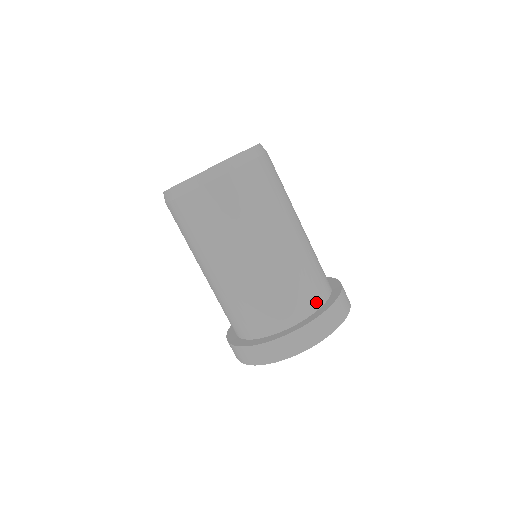
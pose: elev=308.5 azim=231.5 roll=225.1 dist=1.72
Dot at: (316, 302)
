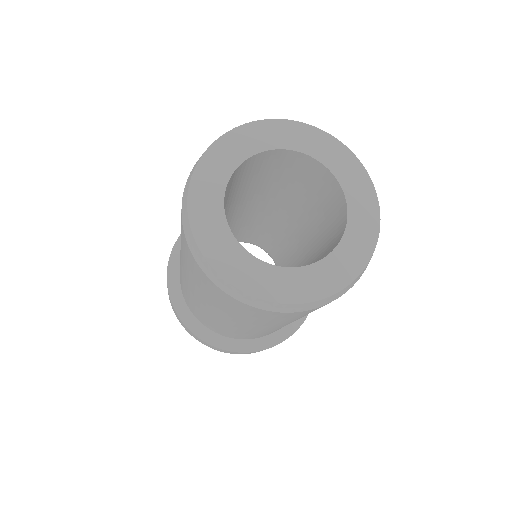
Dot at: (242, 338)
